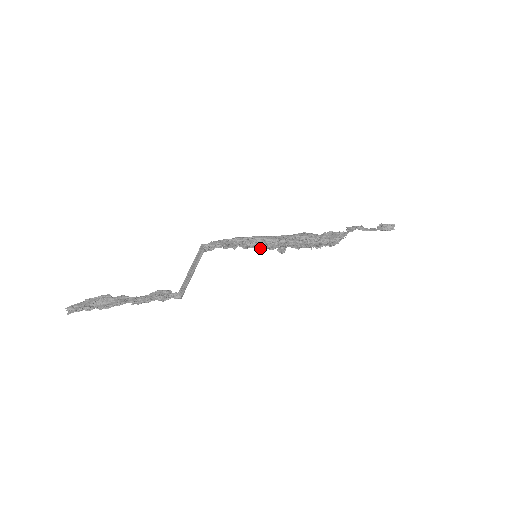
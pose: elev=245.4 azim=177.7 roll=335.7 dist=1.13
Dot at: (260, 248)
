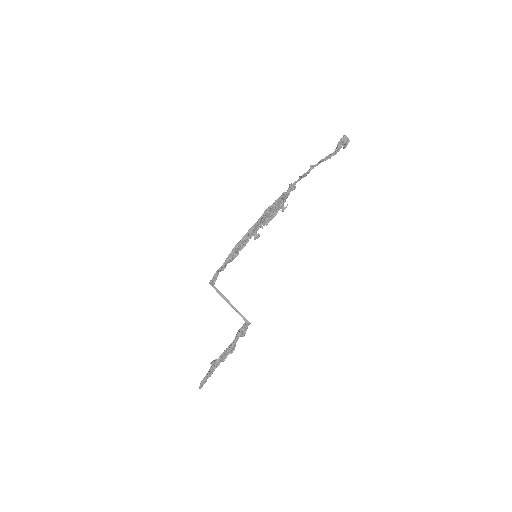
Dot at: (238, 250)
